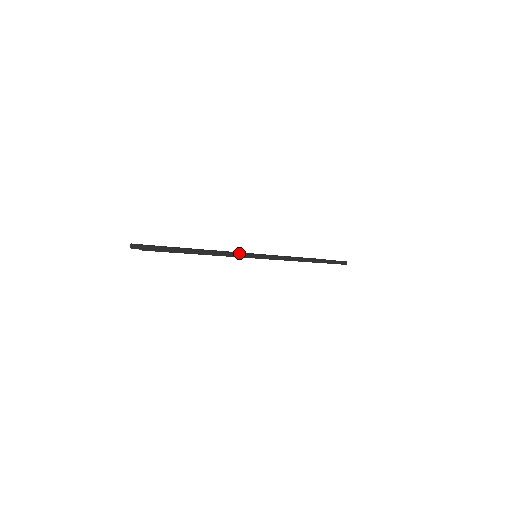
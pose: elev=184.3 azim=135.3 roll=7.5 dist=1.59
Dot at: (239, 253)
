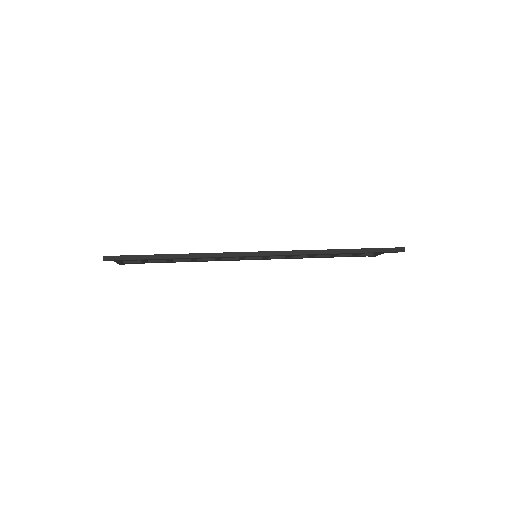
Dot at: (217, 253)
